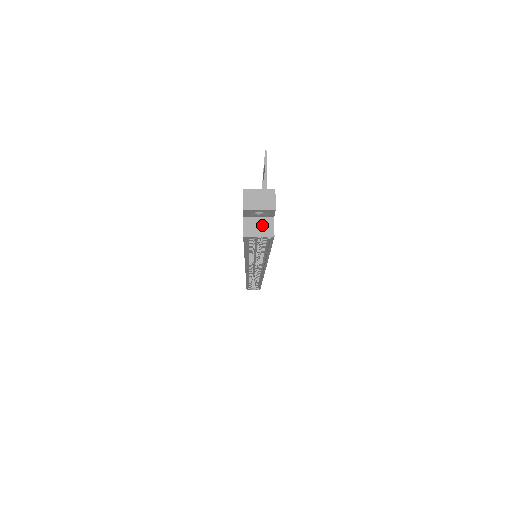
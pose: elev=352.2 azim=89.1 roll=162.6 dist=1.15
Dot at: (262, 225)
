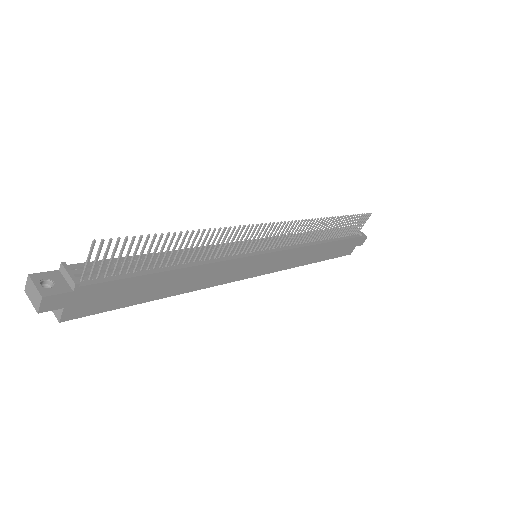
Dot at: occluded
